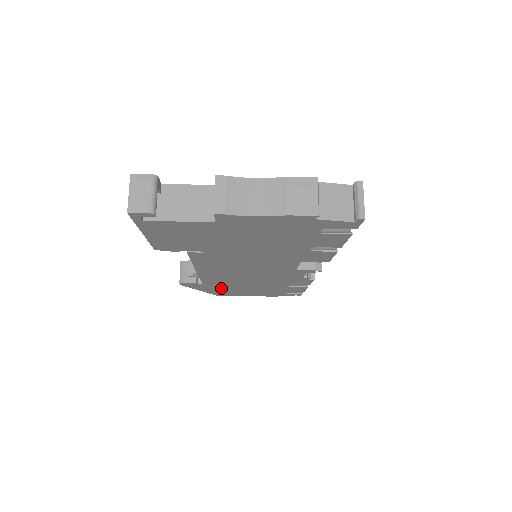
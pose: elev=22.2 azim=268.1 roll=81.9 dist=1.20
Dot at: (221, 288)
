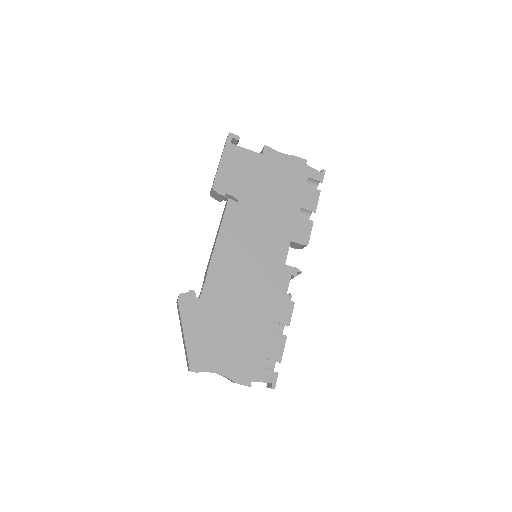
Dot at: (208, 326)
